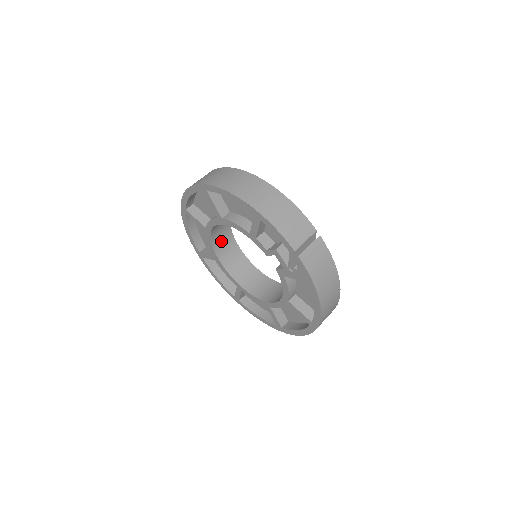
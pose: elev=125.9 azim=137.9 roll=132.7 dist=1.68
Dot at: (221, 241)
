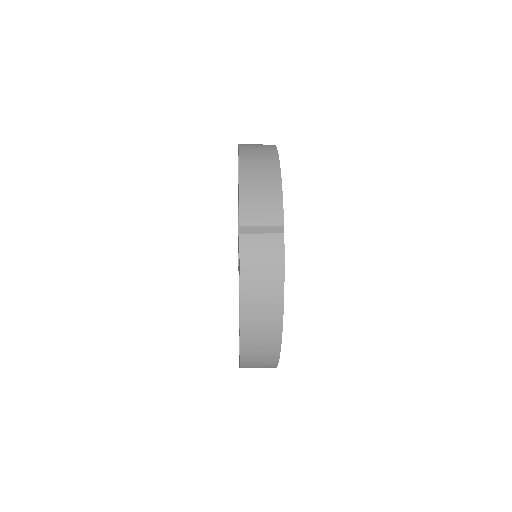
Dot at: occluded
